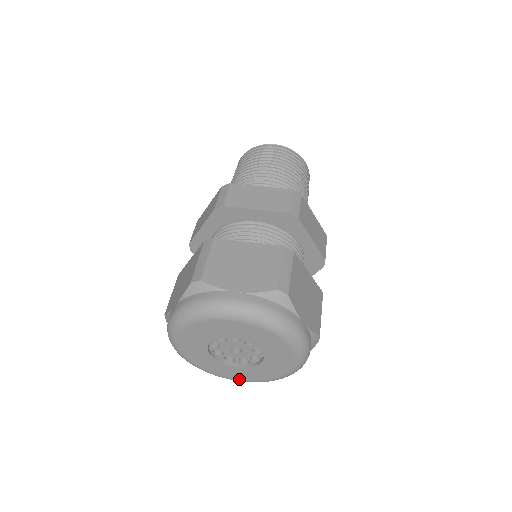
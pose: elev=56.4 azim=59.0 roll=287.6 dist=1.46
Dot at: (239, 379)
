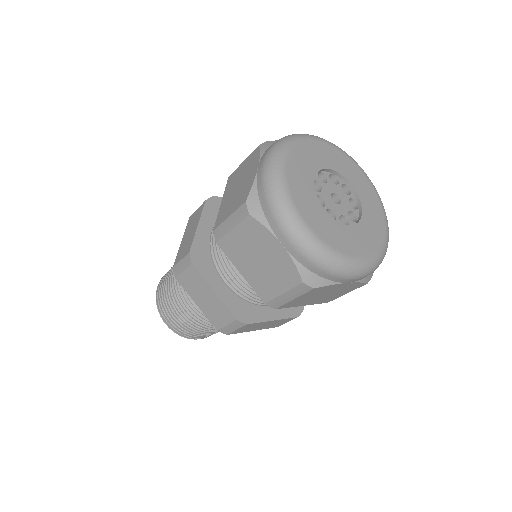
Dot at: (310, 225)
